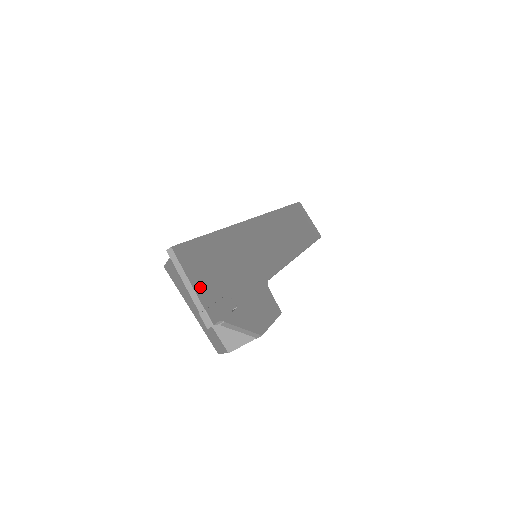
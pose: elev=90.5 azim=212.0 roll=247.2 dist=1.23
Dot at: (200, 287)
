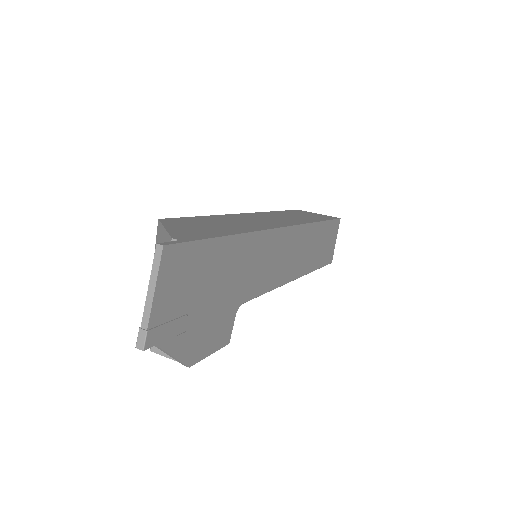
Dot at: (162, 301)
